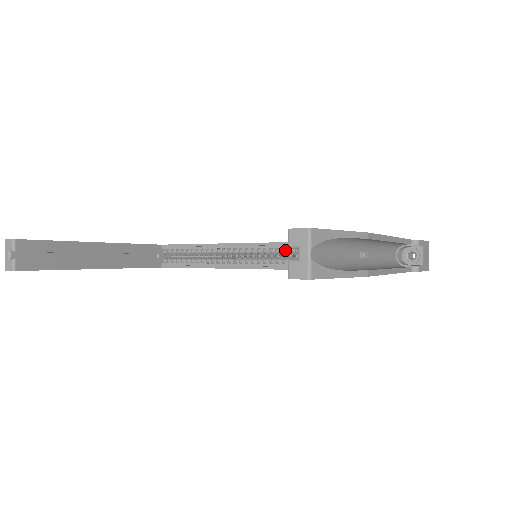
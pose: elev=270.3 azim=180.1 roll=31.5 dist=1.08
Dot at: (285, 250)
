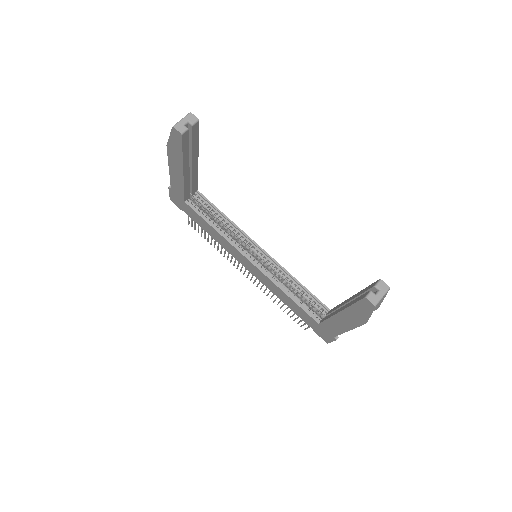
Dot at: (277, 269)
